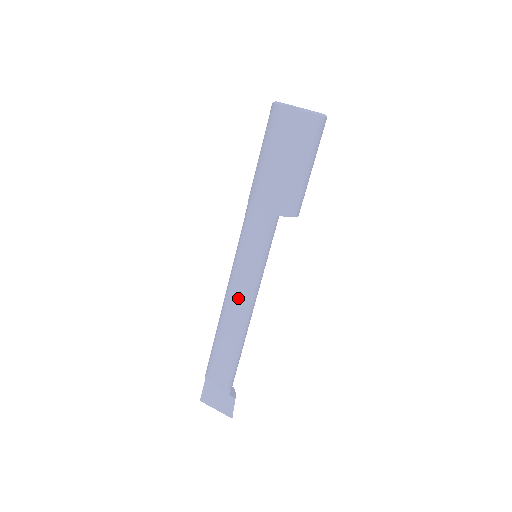
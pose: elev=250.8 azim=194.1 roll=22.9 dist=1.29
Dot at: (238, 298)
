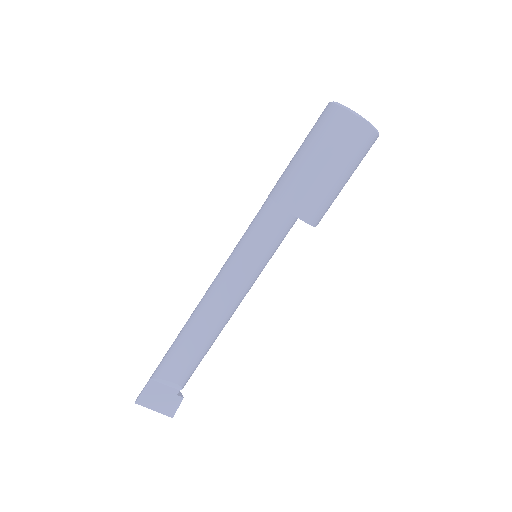
Dot at: (232, 301)
